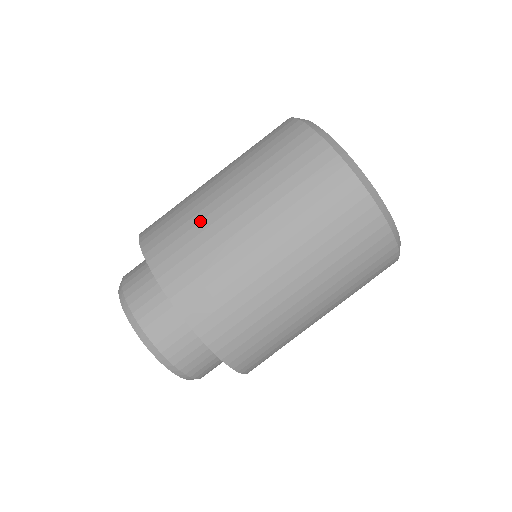
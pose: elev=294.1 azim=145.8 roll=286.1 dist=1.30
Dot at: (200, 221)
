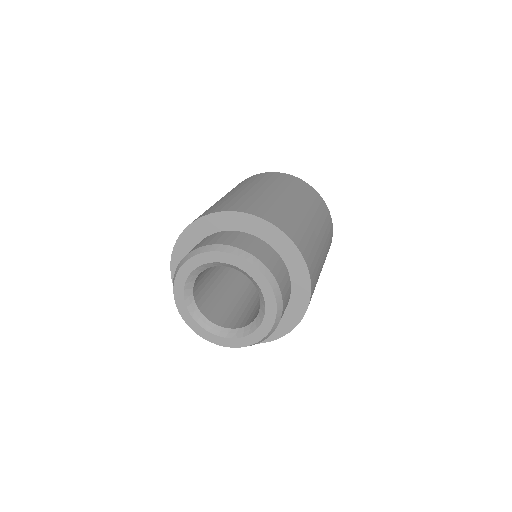
Dot at: (243, 196)
